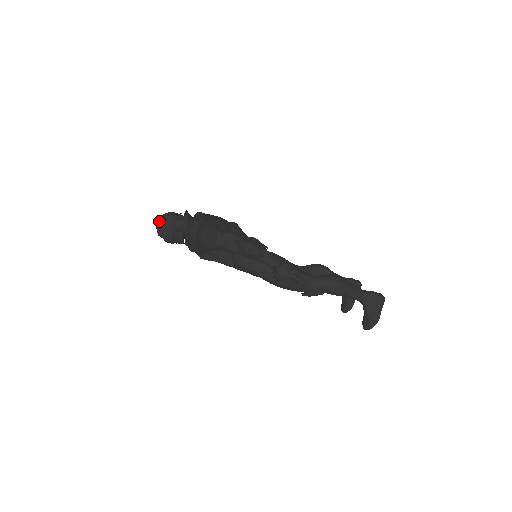
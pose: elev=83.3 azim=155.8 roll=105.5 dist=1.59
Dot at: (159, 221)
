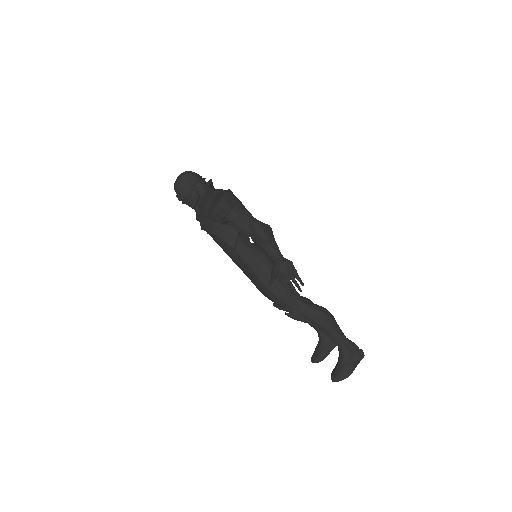
Dot at: (182, 174)
